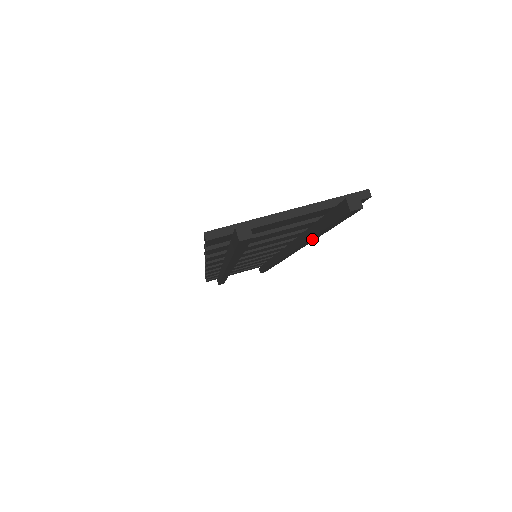
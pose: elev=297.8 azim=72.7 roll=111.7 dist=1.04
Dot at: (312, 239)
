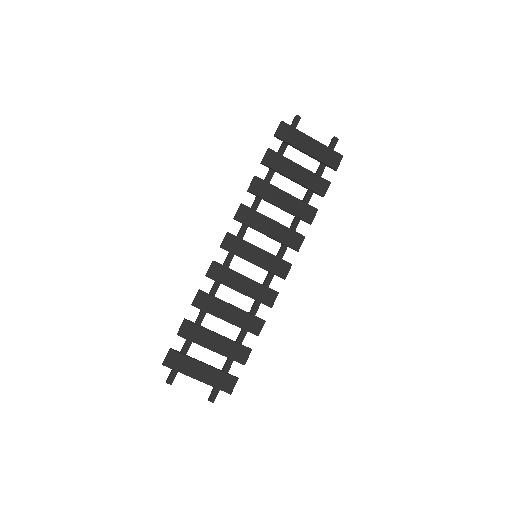
Dot at: (243, 332)
